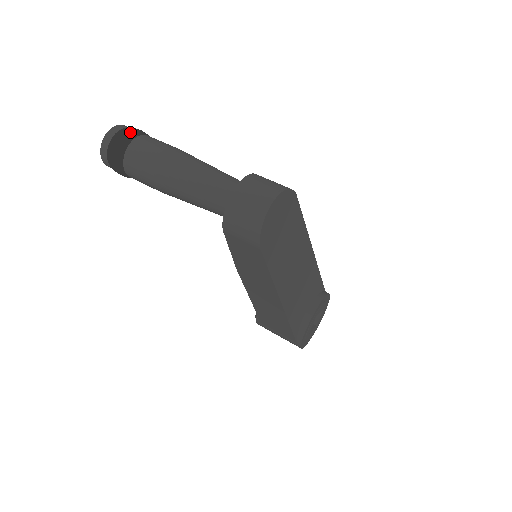
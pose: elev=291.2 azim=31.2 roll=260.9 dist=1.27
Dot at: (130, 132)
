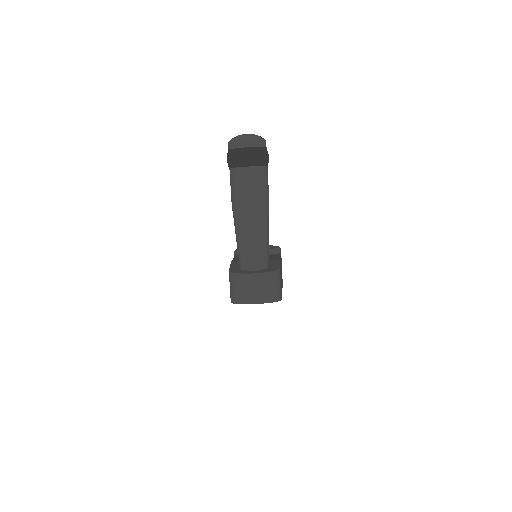
Dot at: (255, 159)
